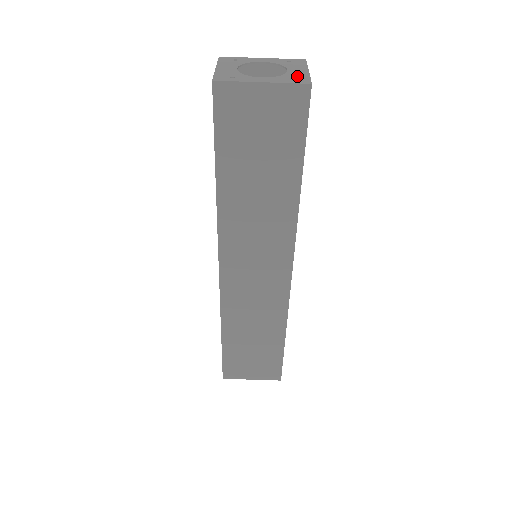
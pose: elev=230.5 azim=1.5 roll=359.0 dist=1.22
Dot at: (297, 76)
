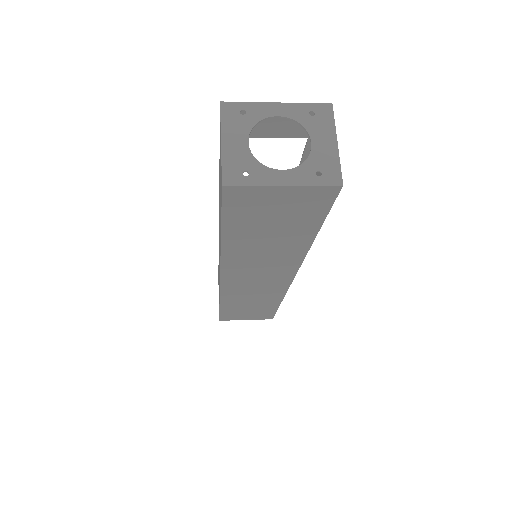
Dot at: (324, 162)
